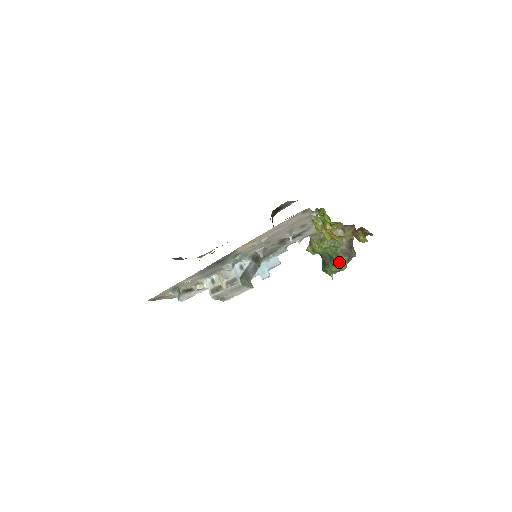
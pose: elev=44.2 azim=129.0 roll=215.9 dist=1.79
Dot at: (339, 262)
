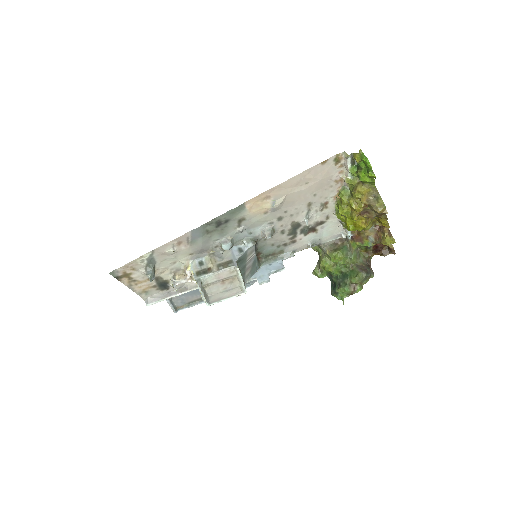
Dot at: (355, 277)
